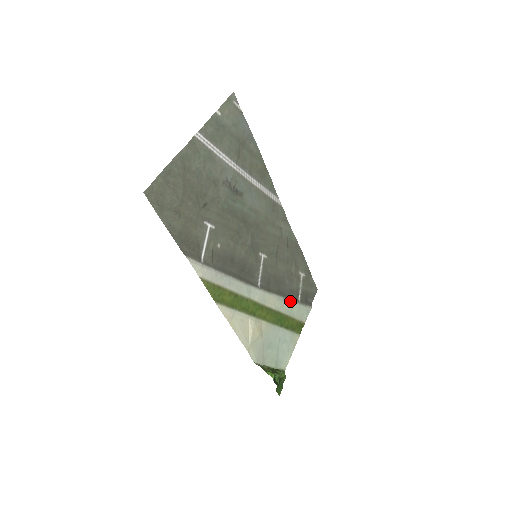
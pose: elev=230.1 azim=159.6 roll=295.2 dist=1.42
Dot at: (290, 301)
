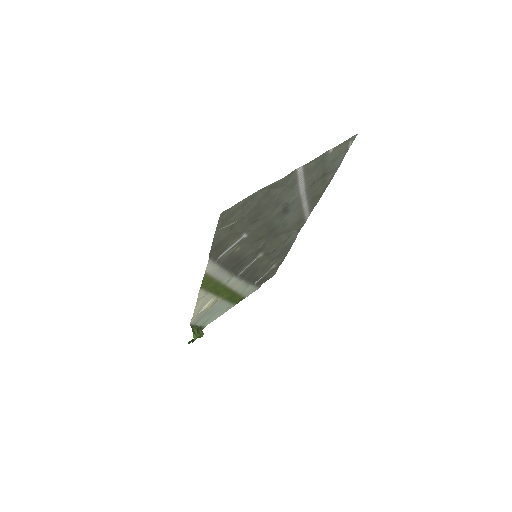
Dot at: (249, 284)
